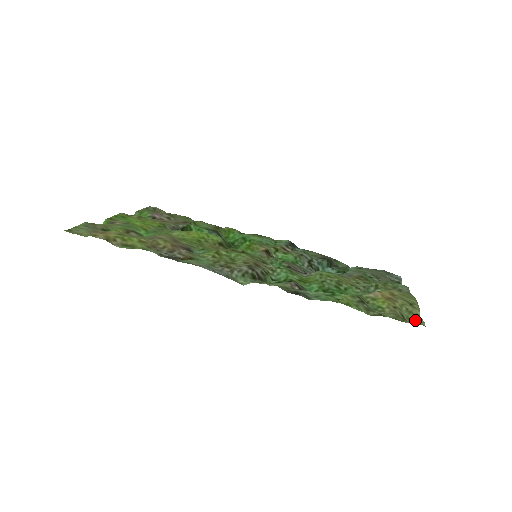
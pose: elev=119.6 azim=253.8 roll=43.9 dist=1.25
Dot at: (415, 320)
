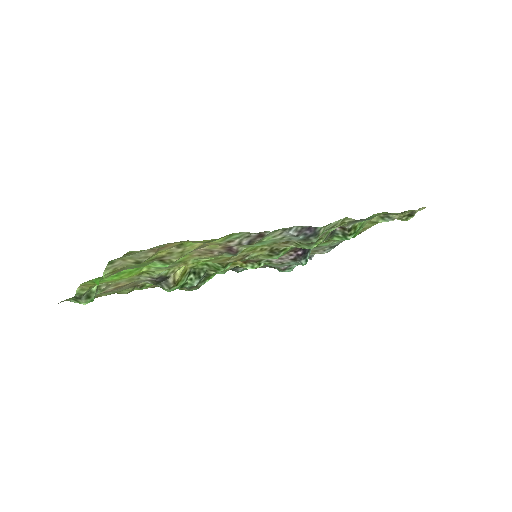
Dot at: (407, 219)
